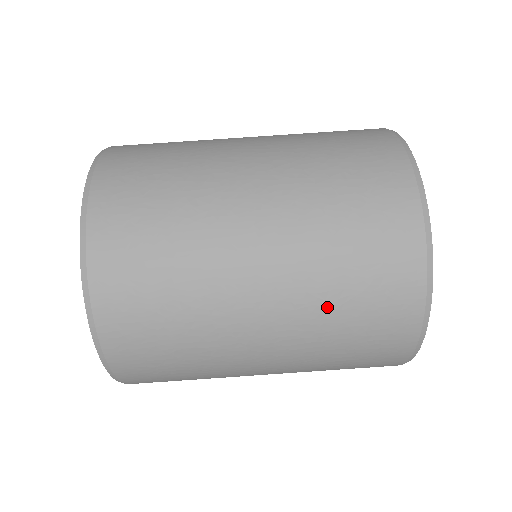
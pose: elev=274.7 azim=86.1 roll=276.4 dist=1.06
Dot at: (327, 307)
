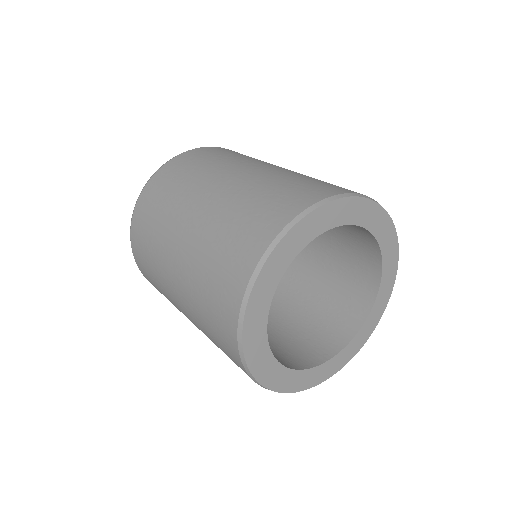
Dot at: (197, 294)
